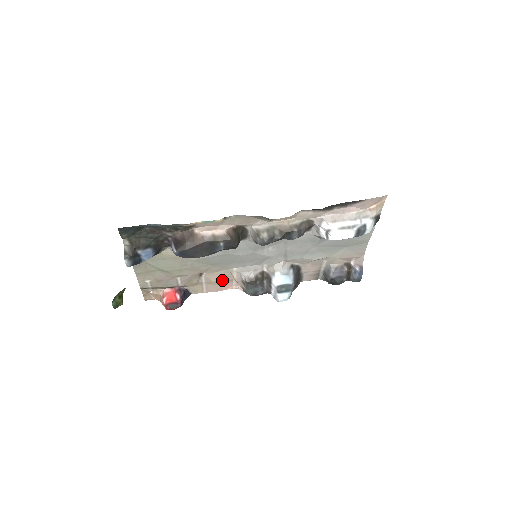
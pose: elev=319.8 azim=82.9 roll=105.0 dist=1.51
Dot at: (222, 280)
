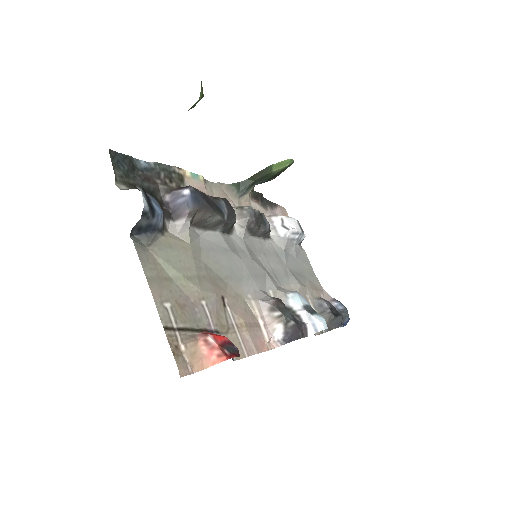
Dot at: (249, 322)
